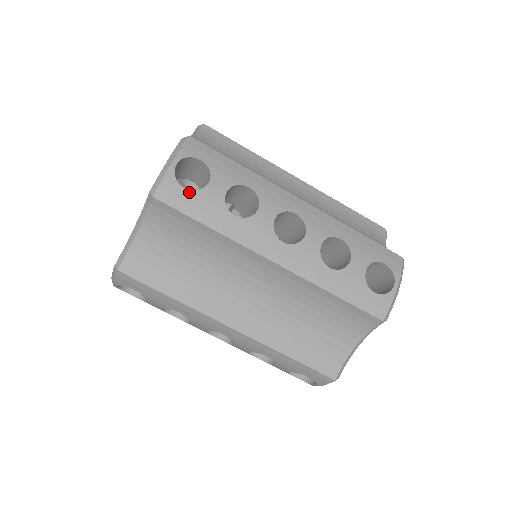
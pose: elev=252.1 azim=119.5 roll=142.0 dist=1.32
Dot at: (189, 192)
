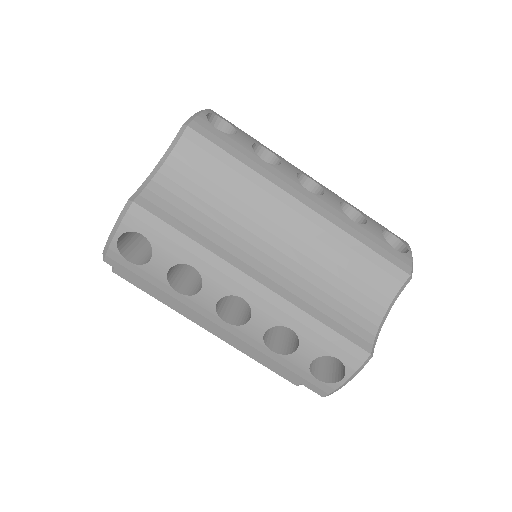
Dot at: (221, 132)
